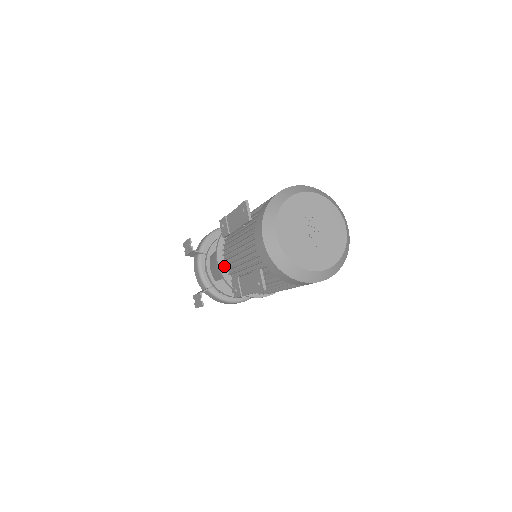
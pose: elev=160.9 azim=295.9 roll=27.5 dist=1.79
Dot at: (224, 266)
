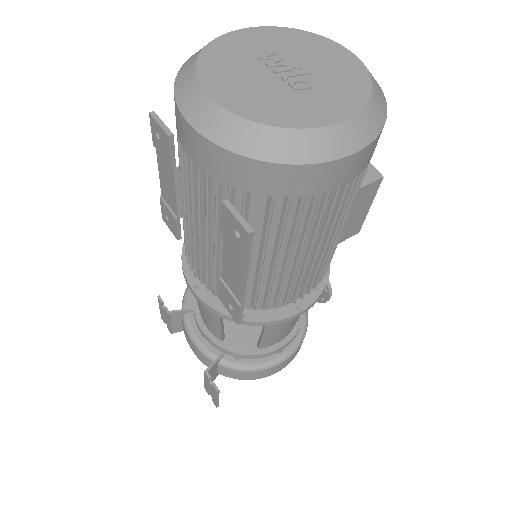
Dot at: (205, 290)
